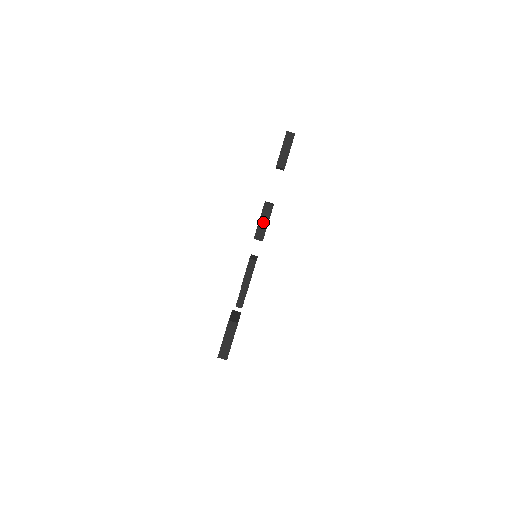
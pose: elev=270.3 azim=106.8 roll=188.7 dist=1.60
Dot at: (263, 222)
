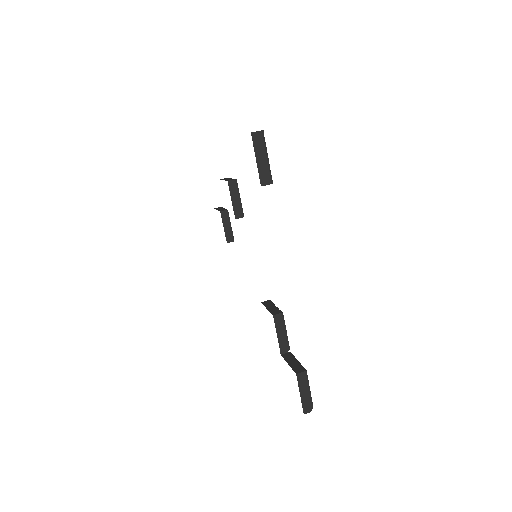
Dot at: (227, 179)
